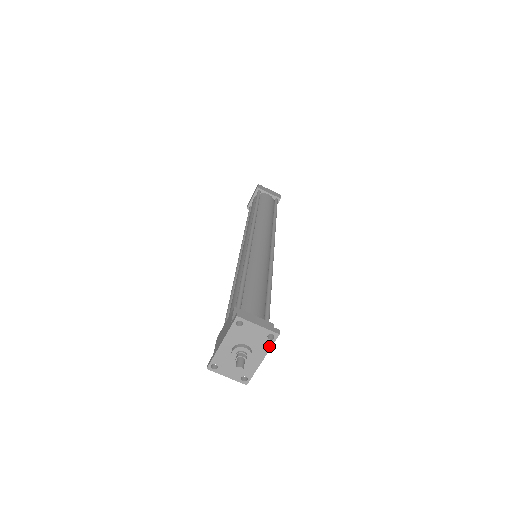
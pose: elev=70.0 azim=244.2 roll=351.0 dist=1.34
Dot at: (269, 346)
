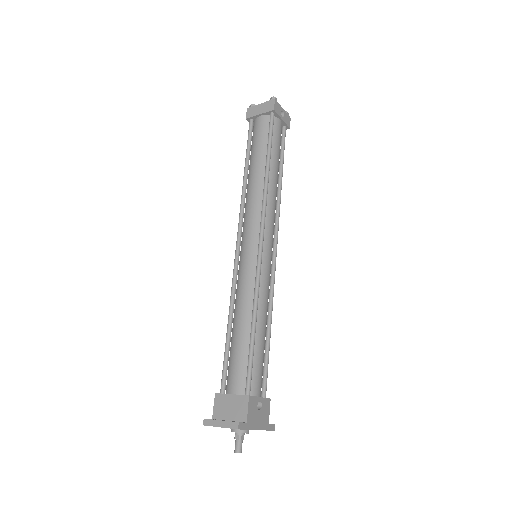
Dot at: (246, 429)
